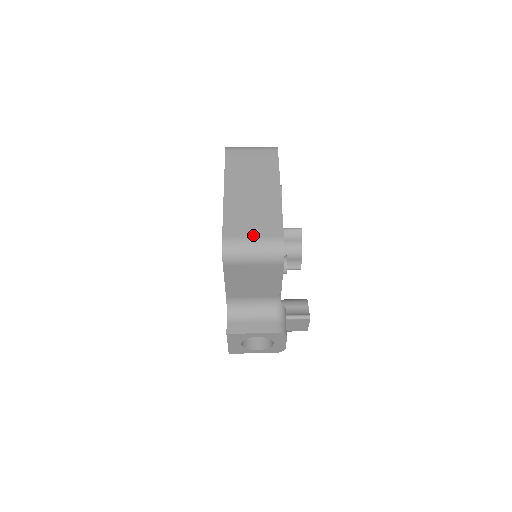
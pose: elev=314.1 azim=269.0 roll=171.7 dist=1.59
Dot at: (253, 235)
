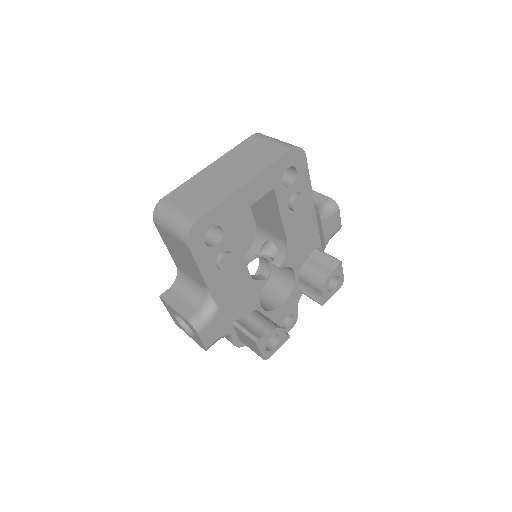
Dot at: (181, 207)
